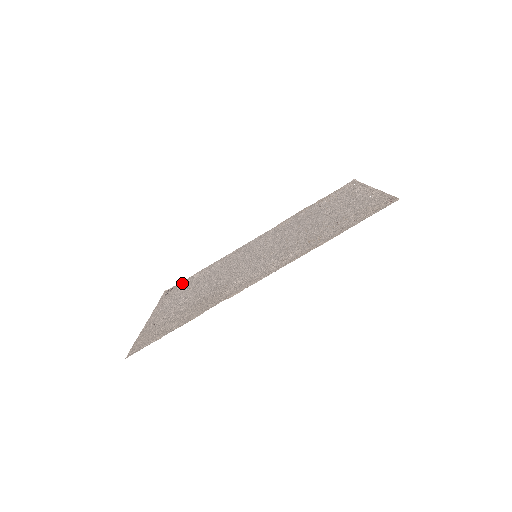
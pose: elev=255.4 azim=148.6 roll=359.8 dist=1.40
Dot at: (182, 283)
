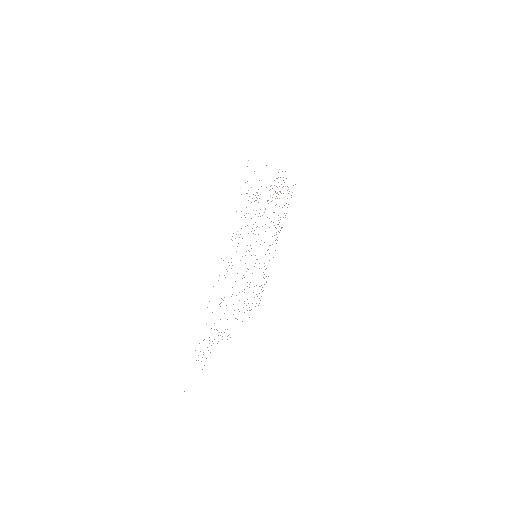
Dot at: occluded
